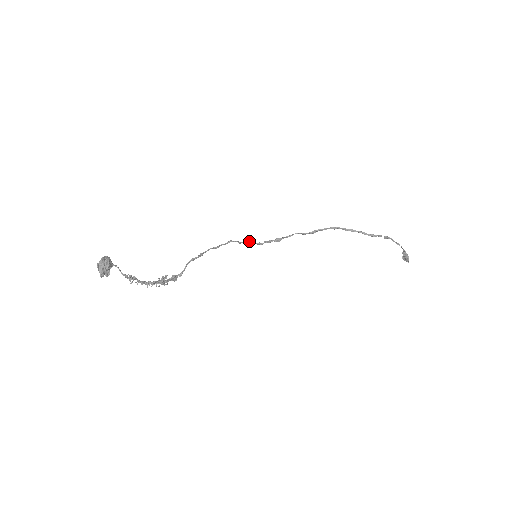
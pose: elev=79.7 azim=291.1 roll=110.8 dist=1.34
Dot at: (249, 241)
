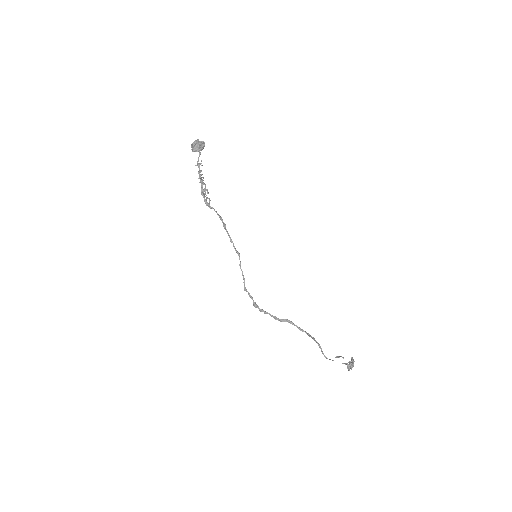
Dot at: occluded
